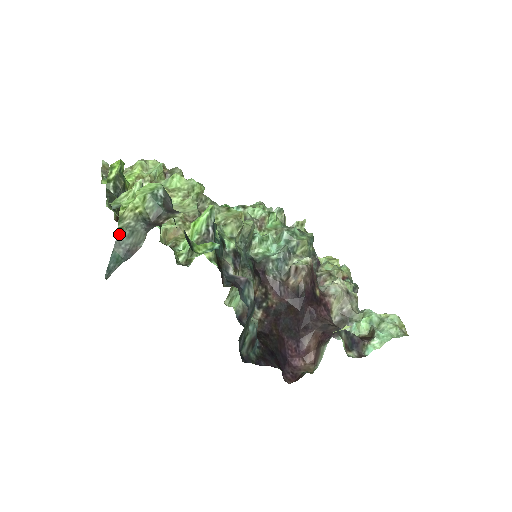
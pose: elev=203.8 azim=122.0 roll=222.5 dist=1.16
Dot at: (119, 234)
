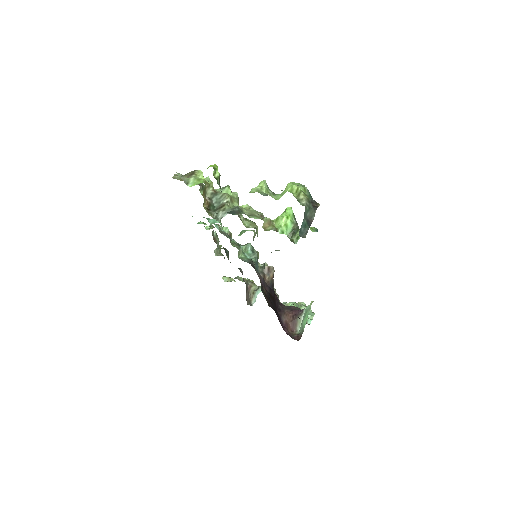
Dot at: (305, 209)
